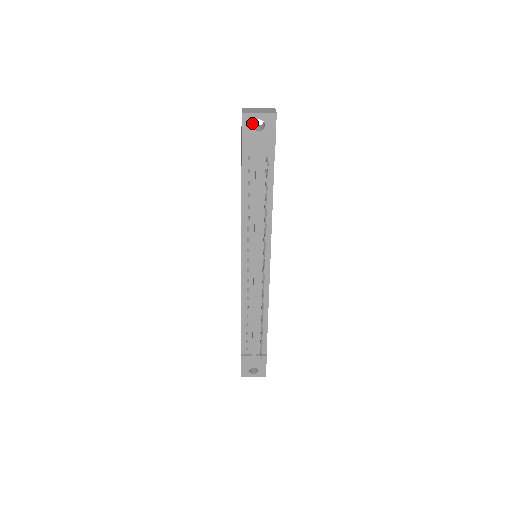
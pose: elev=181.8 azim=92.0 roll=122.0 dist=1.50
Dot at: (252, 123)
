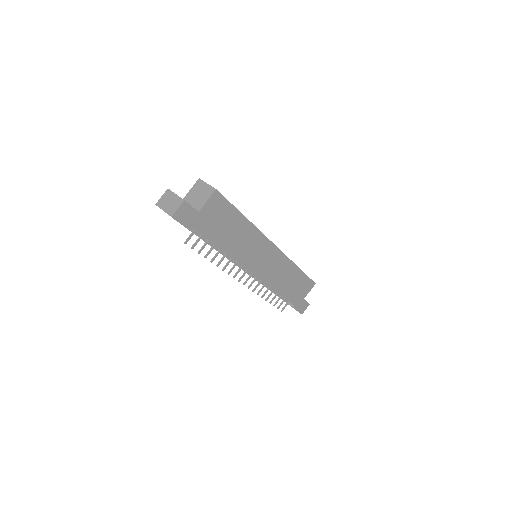
Dot at: occluded
